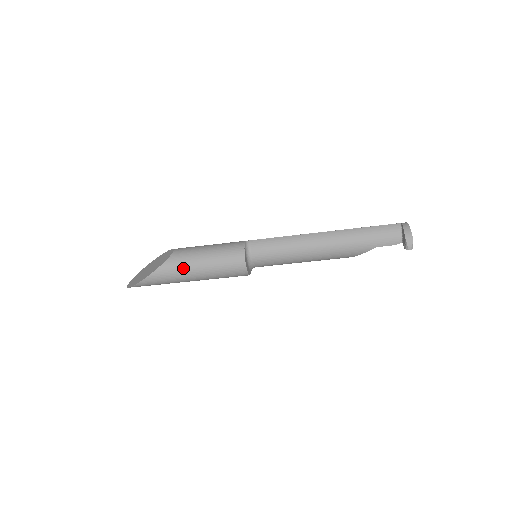
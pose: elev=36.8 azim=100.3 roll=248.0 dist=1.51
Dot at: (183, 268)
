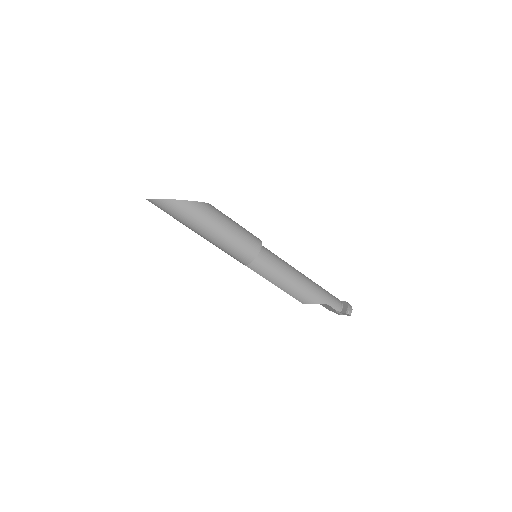
Dot at: (218, 217)
